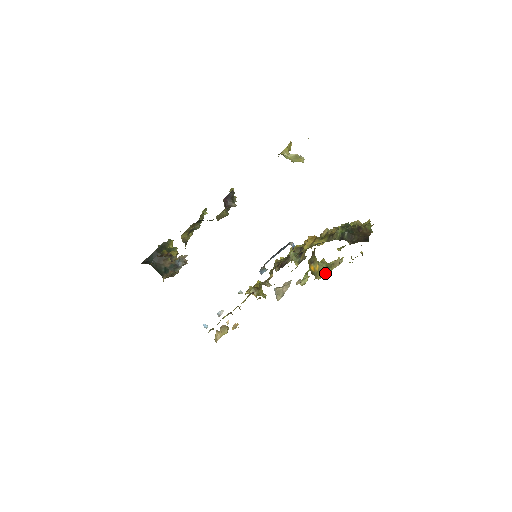
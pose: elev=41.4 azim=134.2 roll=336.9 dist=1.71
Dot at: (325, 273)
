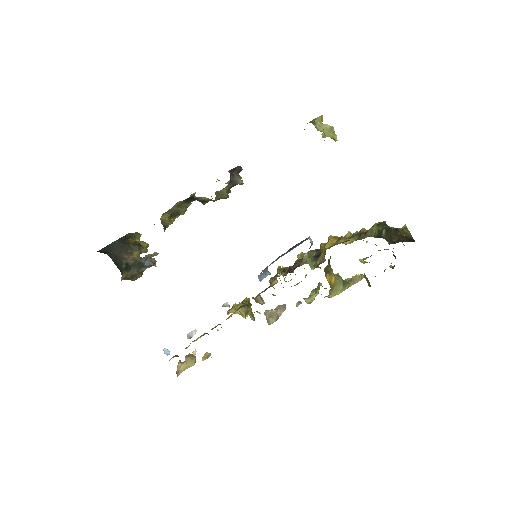
Dot at: (341, 290)
